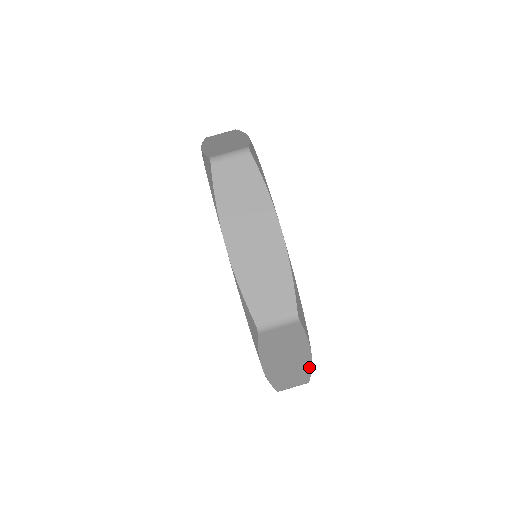
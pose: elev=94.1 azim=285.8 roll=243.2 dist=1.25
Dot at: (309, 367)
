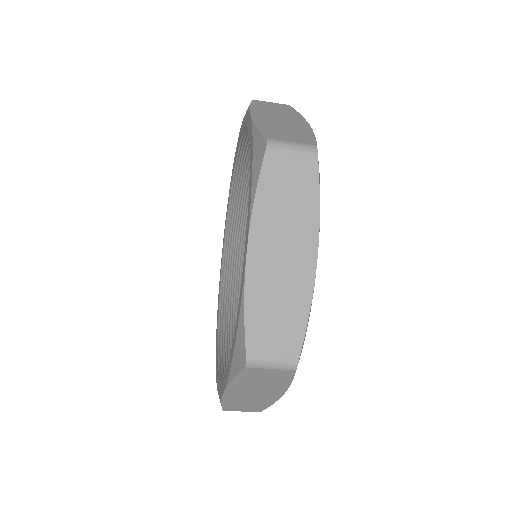
Dot at: (271, 403)
